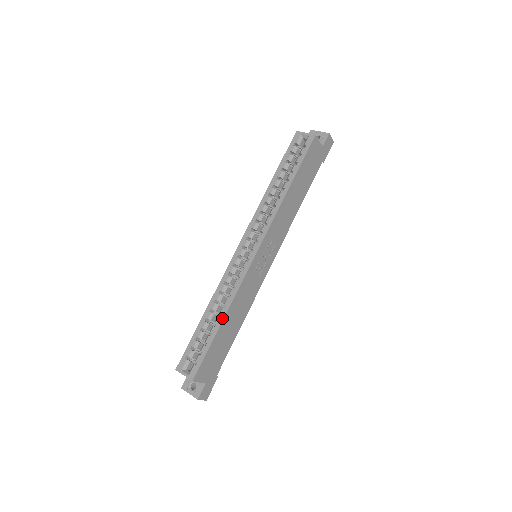
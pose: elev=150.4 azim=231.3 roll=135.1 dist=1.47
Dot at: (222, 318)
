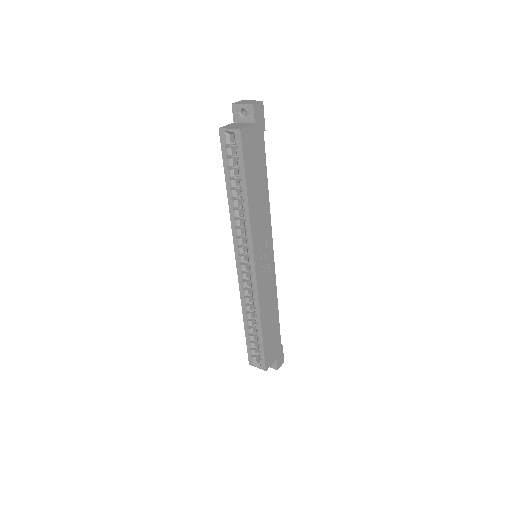
Dot at: (259, 325)
